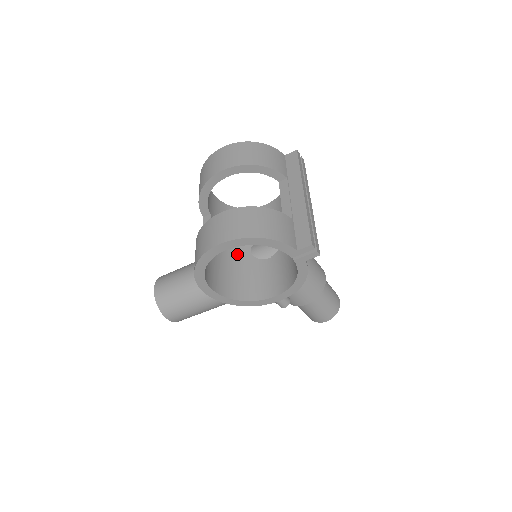
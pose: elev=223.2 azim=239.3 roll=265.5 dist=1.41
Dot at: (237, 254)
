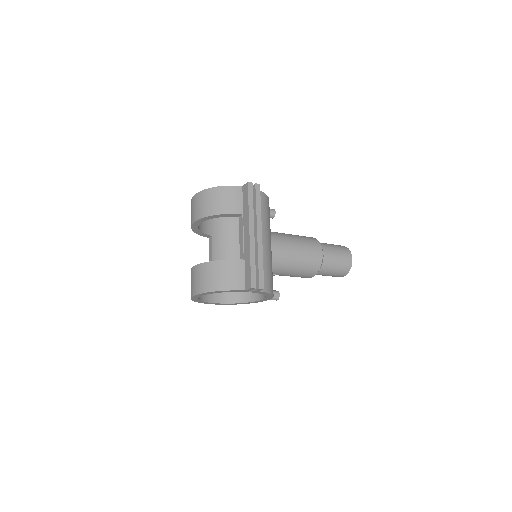
Dot at: occluded
